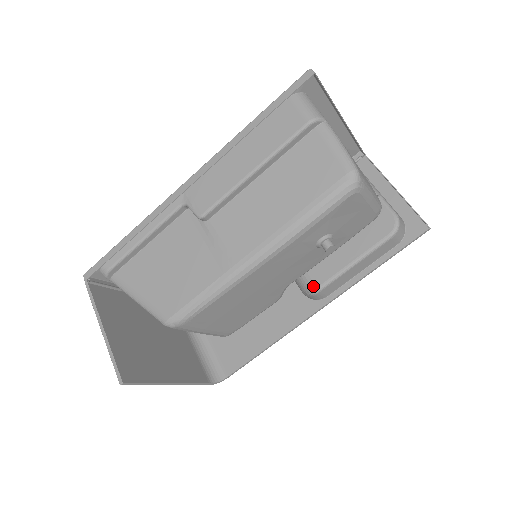
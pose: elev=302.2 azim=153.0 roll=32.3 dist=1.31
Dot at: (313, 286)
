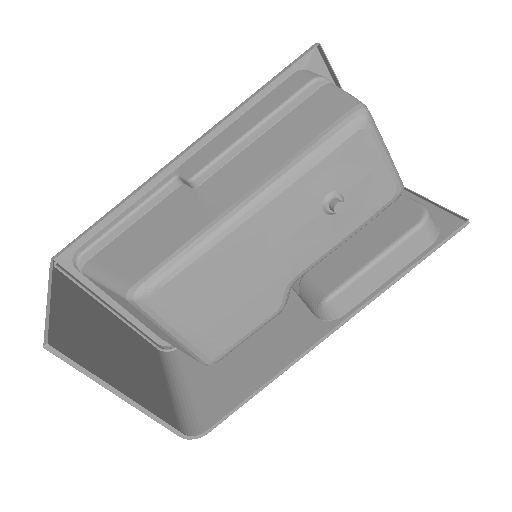
Dot at: (325, 292)
